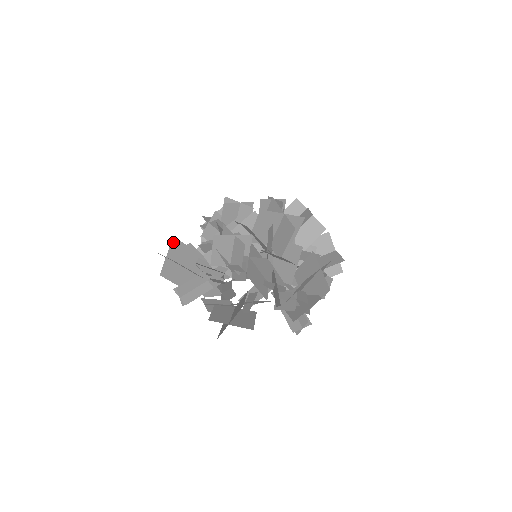
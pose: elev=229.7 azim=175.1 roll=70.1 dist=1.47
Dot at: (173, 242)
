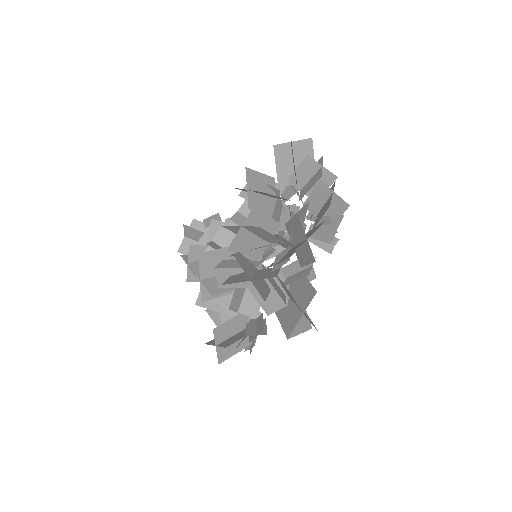
Dot at: (185, 227)
